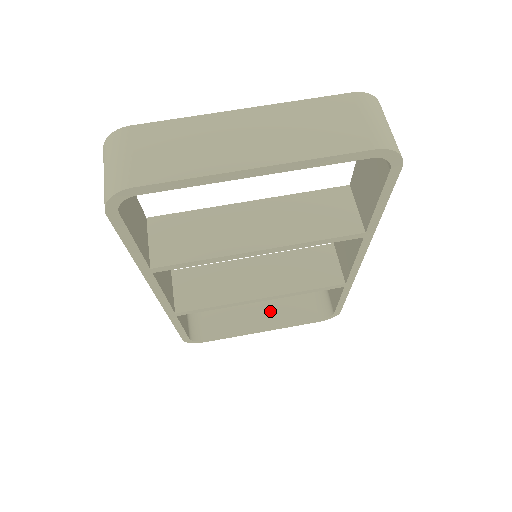
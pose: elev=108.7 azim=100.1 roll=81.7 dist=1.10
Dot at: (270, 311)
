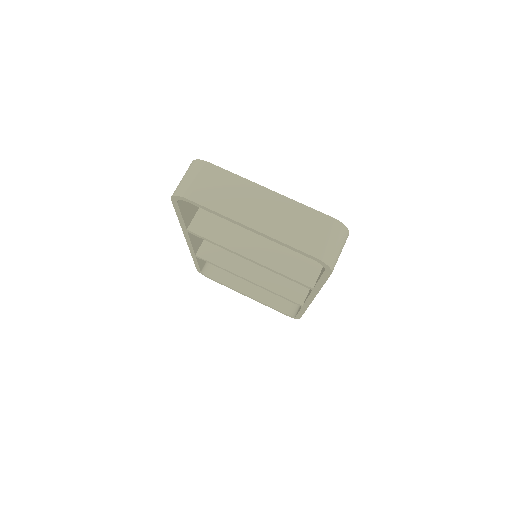
Dot at: (260, 288)
